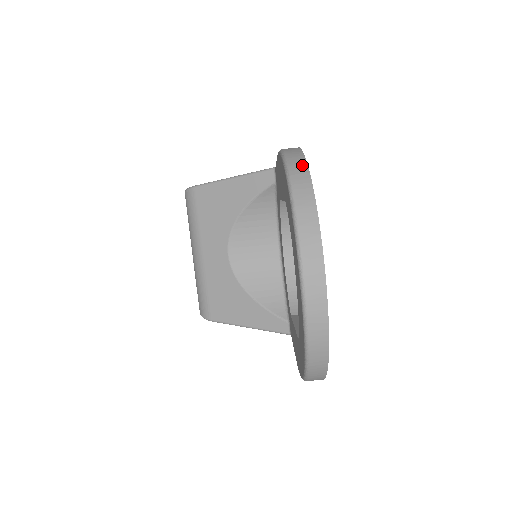
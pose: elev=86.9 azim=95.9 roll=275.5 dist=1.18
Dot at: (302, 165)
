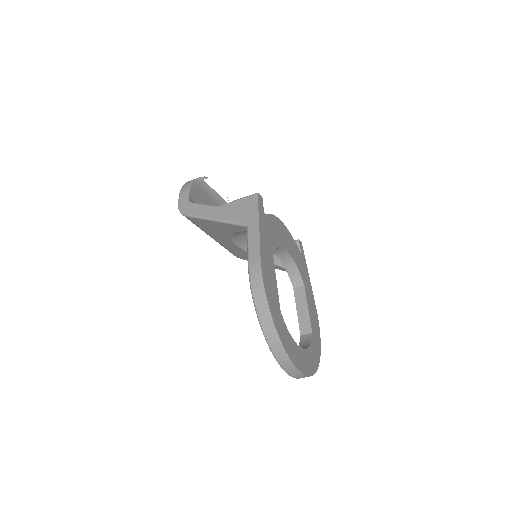
Dot at: (270, 324)
